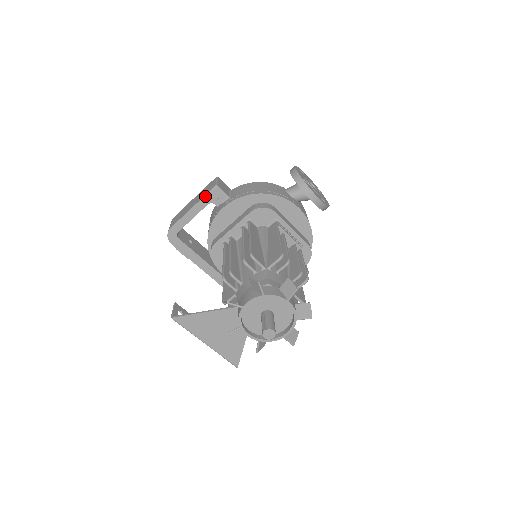
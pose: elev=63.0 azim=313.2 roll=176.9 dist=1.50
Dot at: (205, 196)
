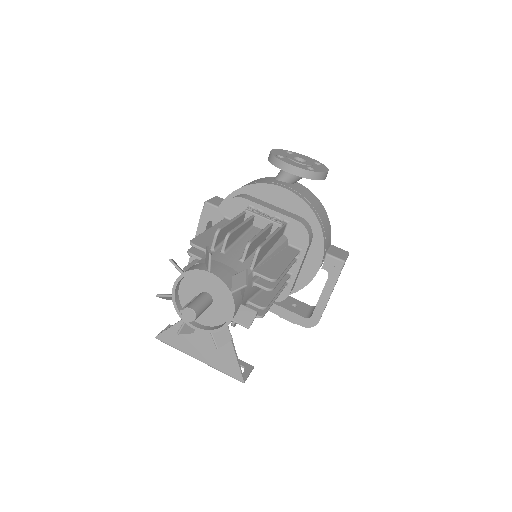
Dot at: (201, 216)
